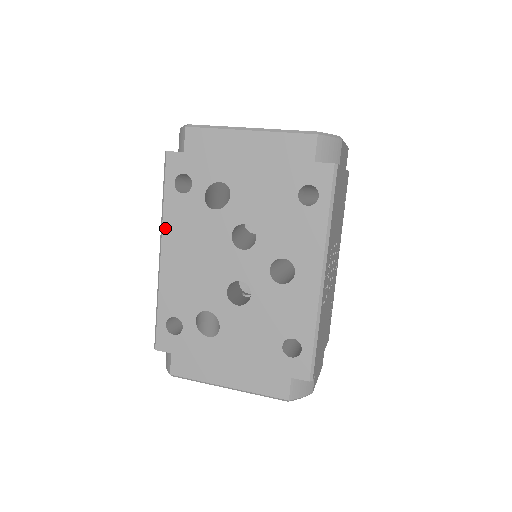
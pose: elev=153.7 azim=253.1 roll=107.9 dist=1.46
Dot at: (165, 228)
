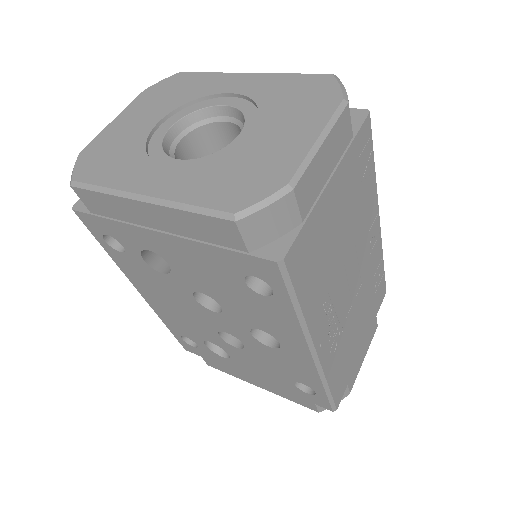
Dot at: (128, 276)
